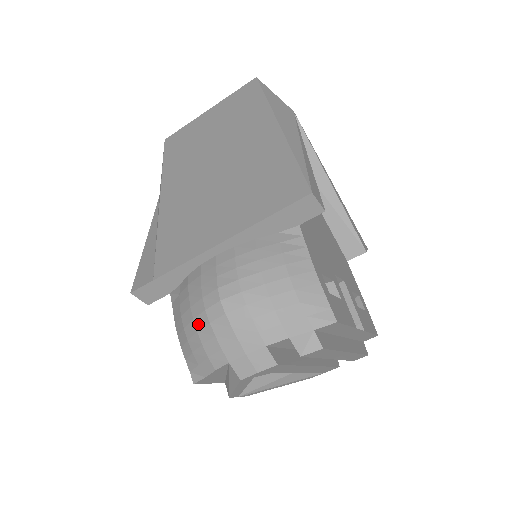
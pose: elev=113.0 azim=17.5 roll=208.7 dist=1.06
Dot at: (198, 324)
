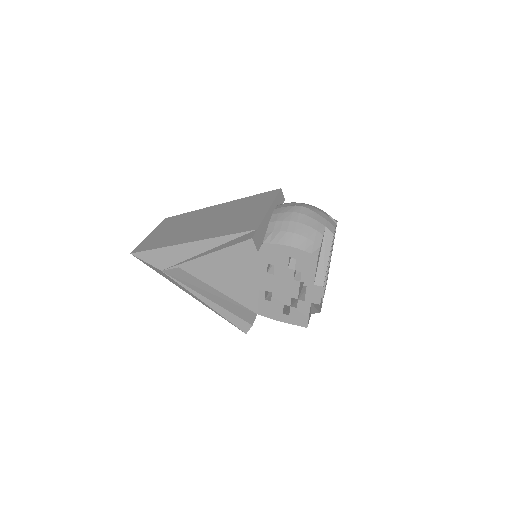
Dot at: (301, 221)
